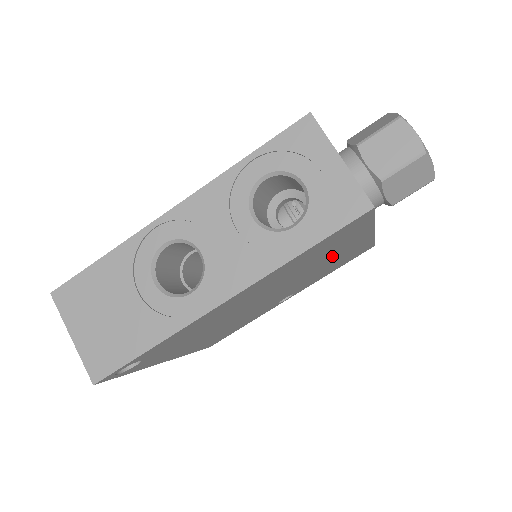
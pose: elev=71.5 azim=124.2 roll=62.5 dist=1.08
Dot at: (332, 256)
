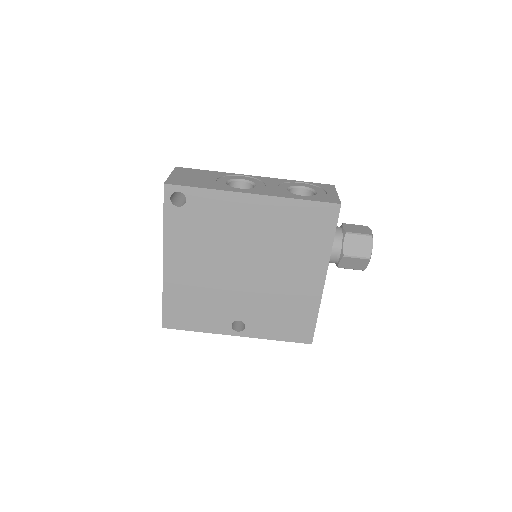
Dot at: (297, 269)
